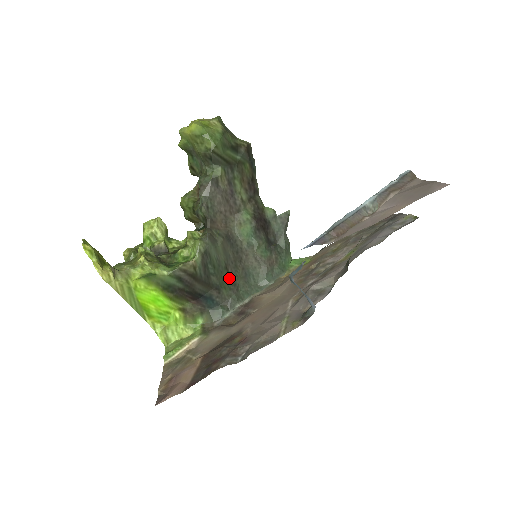
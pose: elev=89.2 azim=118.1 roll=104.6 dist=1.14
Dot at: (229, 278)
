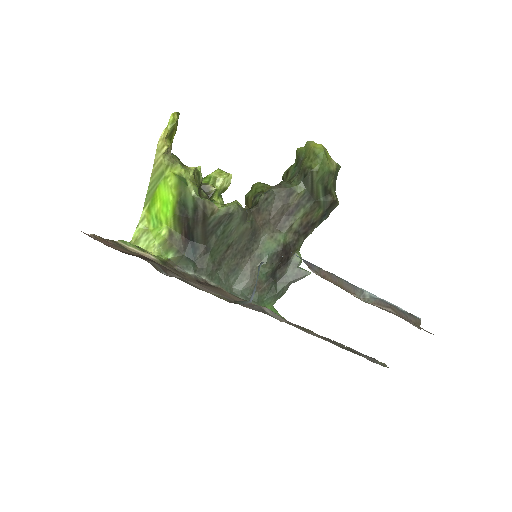
Dot at: (222, 255)
